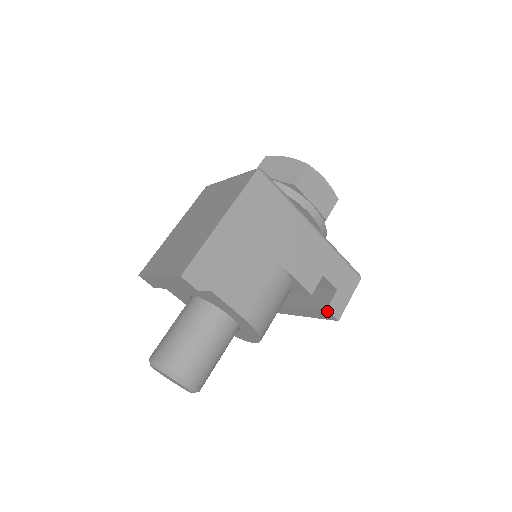
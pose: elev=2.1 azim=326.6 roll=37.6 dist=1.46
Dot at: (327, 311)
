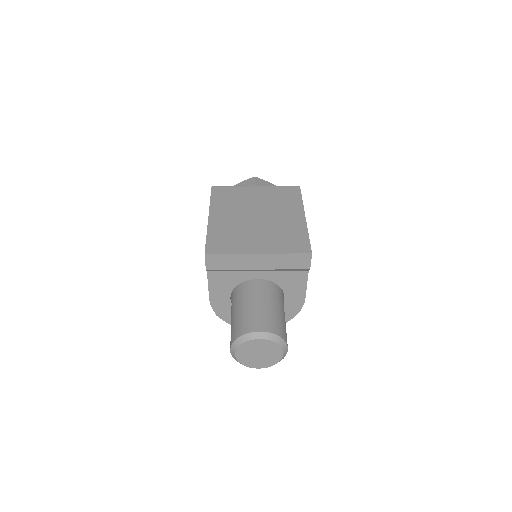
Dot at: occluded
